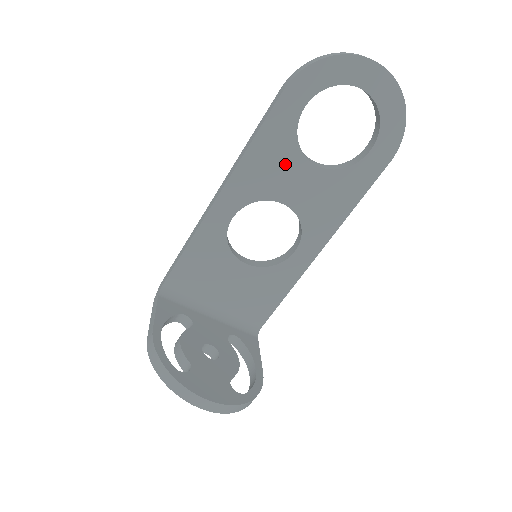
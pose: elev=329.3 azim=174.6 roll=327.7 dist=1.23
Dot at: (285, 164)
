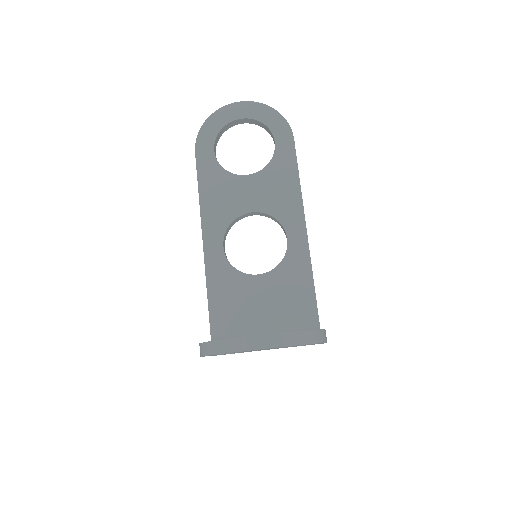
Dot at: (229, 188)
